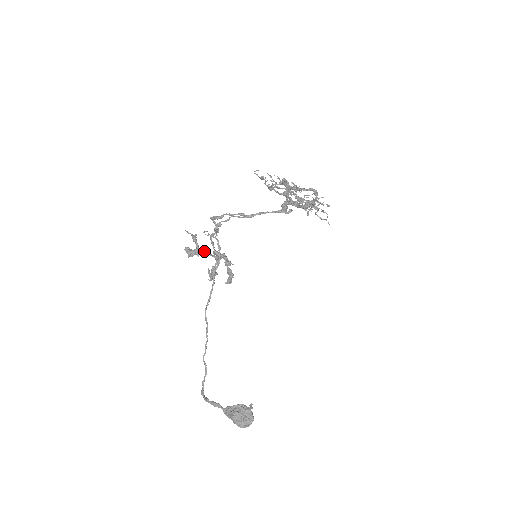
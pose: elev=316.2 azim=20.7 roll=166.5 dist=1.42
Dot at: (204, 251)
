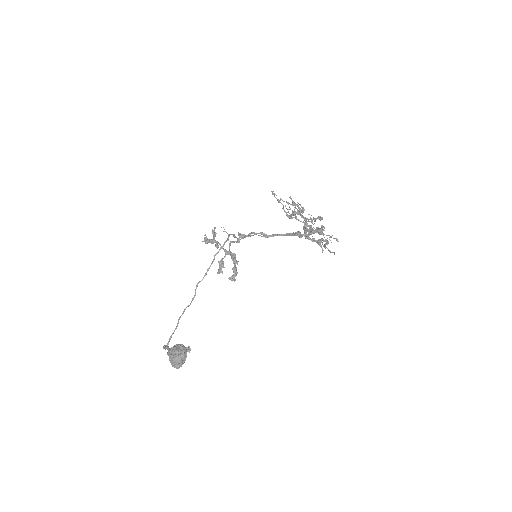
Dot at: (217, 242)
